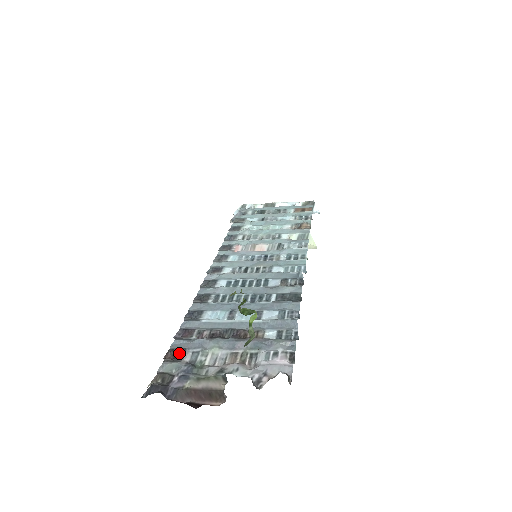
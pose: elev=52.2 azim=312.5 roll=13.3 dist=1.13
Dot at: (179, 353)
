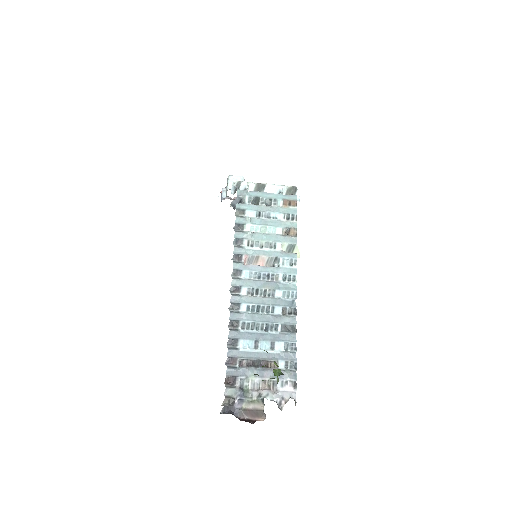
Dot at: (232, 379)
